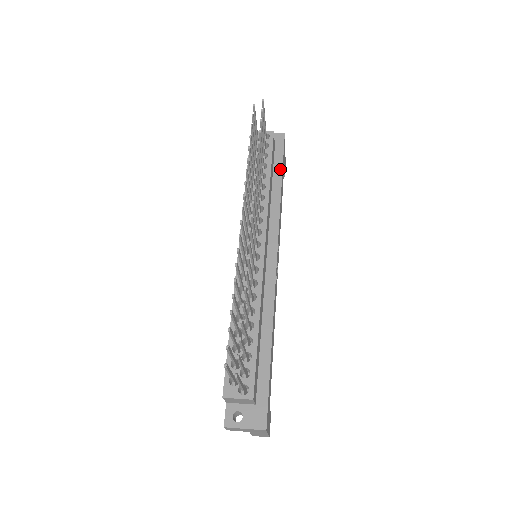
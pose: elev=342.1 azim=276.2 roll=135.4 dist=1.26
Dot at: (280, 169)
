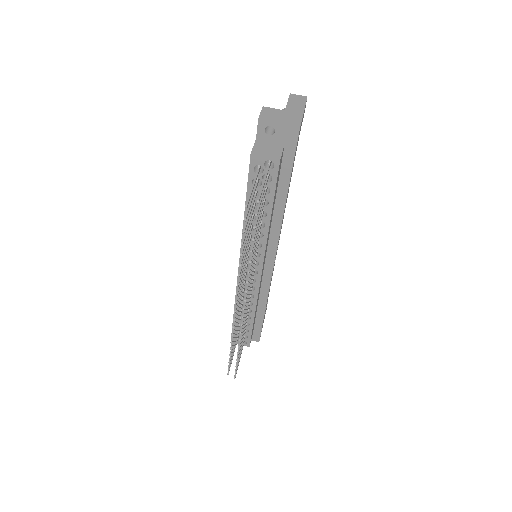
Dot at: (287, 178)
